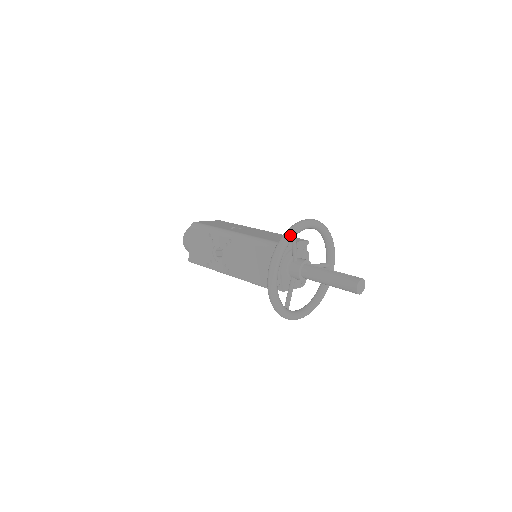
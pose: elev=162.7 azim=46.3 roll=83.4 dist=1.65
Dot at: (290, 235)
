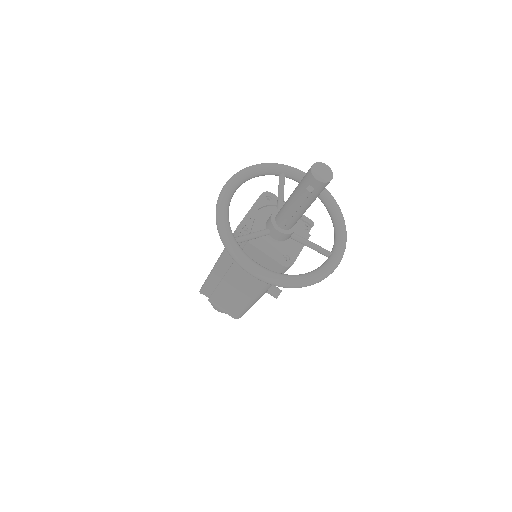
Dot at: (274, 163)
